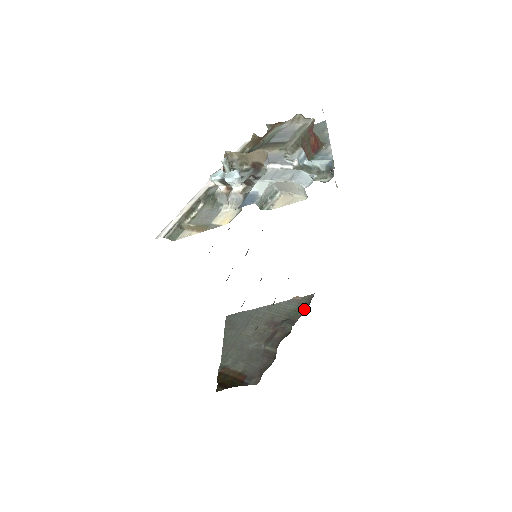
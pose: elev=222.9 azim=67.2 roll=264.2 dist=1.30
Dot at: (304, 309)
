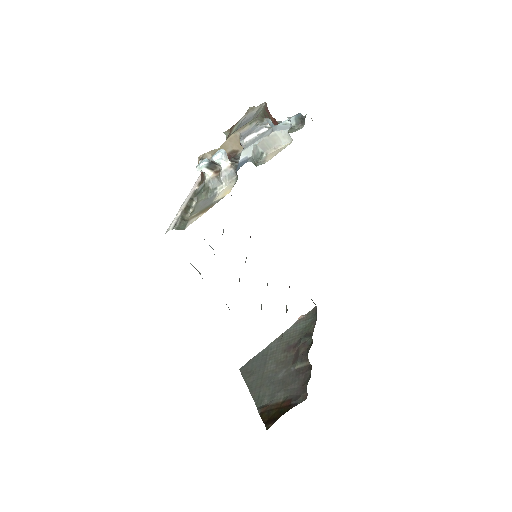
Dot at: (314, 320)
